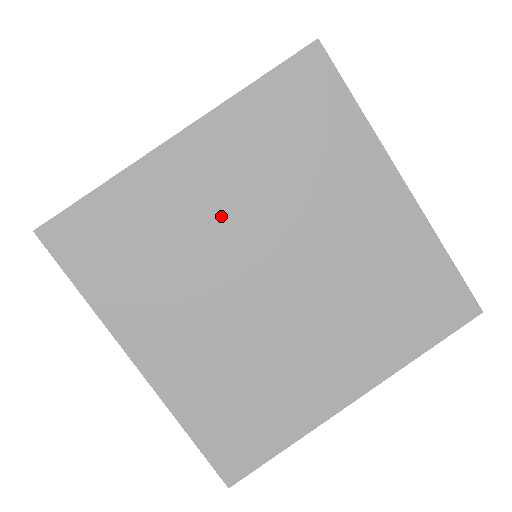
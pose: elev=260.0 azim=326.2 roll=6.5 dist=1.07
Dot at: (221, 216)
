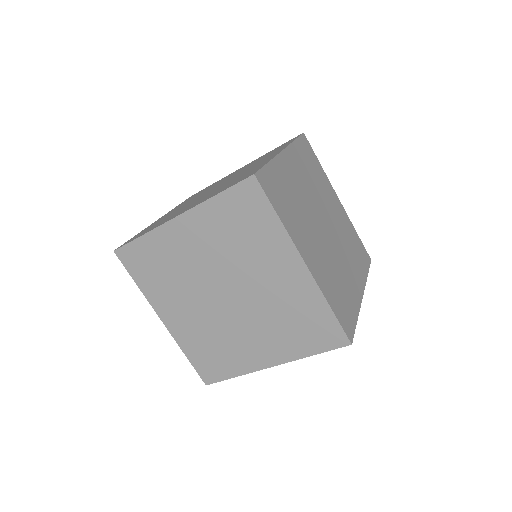
Dot at: (200, 261)
